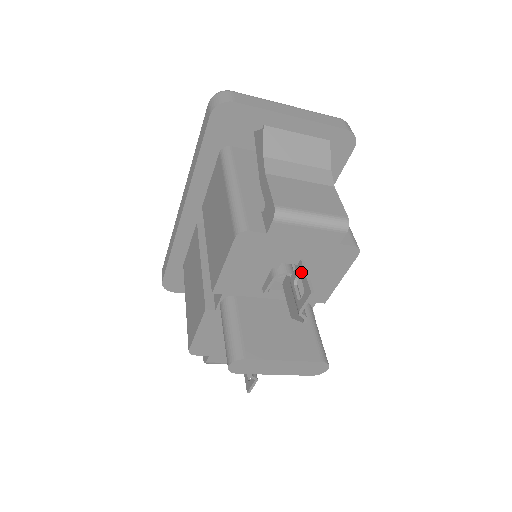
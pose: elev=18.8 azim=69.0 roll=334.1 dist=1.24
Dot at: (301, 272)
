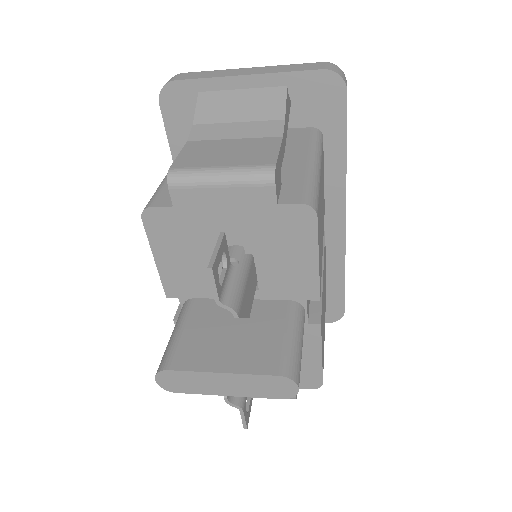
Dot at: occluded
